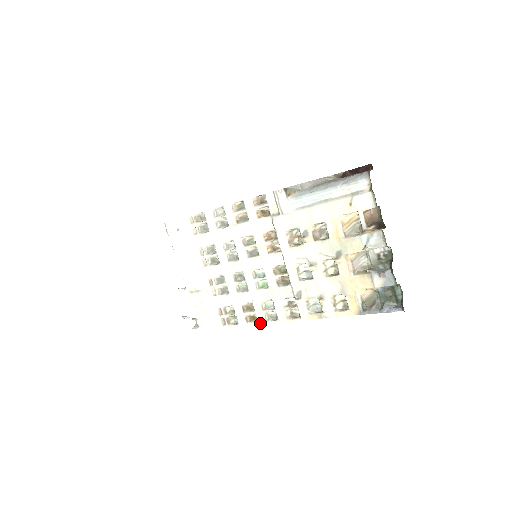
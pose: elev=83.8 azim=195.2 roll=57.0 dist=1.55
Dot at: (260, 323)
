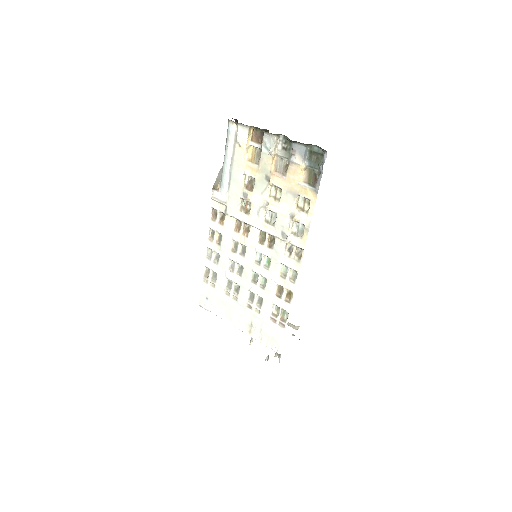
Dot at: (294, 291)
